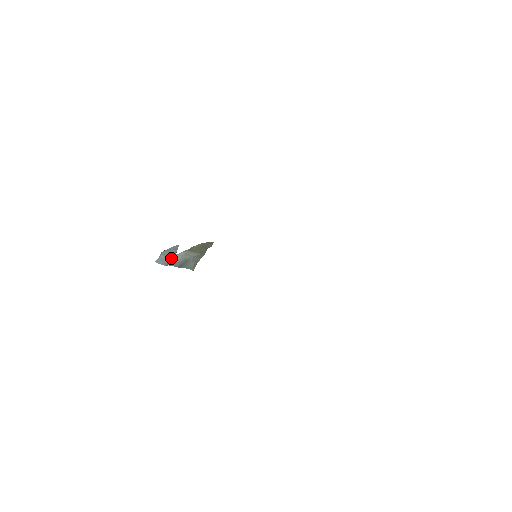
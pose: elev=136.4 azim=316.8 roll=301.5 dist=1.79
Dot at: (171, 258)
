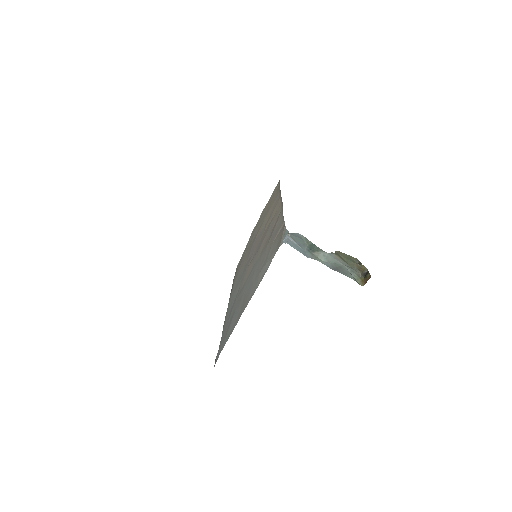
Dot at: (306, 249)
